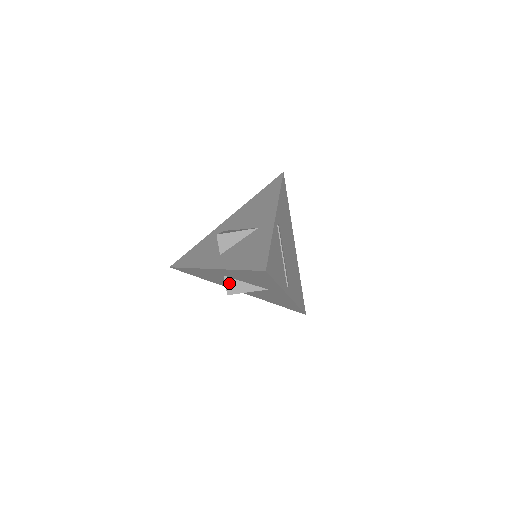
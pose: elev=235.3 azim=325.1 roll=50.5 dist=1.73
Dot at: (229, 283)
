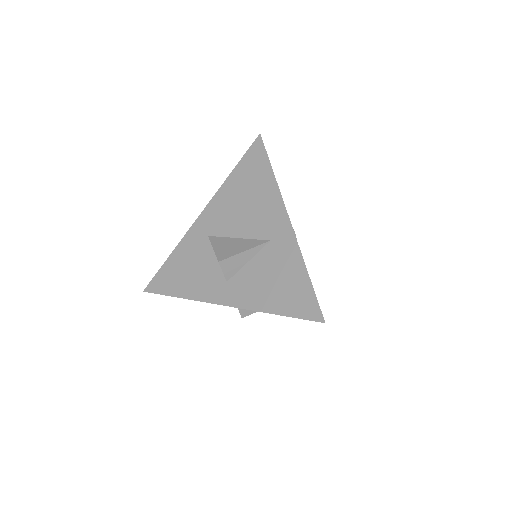
Dot at: occluded
